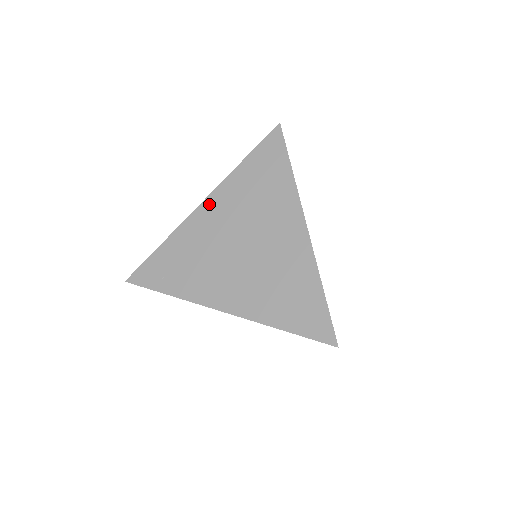
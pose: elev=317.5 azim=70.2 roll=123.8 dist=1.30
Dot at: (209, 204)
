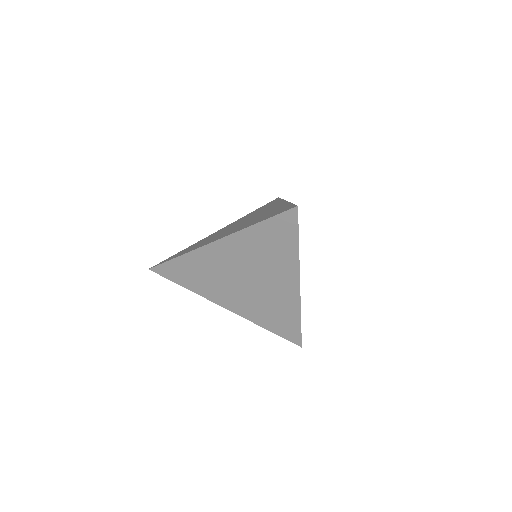
Dot at: occluded
